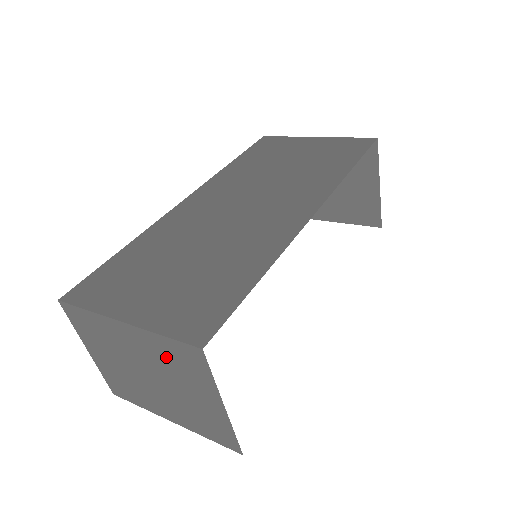
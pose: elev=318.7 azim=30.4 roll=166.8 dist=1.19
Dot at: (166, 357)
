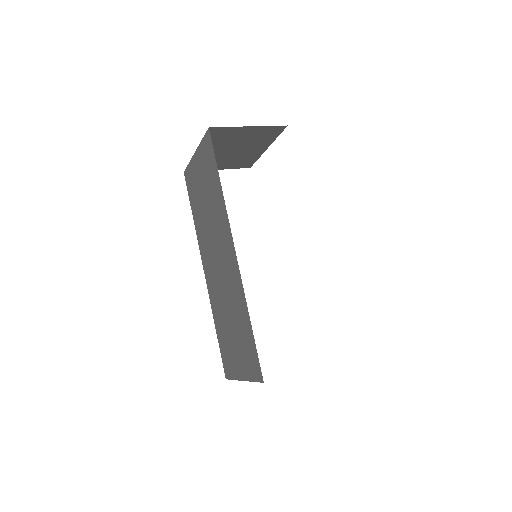
Dot at: occluded
